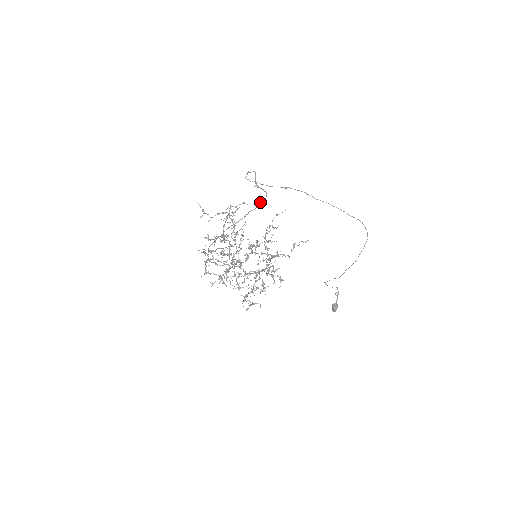
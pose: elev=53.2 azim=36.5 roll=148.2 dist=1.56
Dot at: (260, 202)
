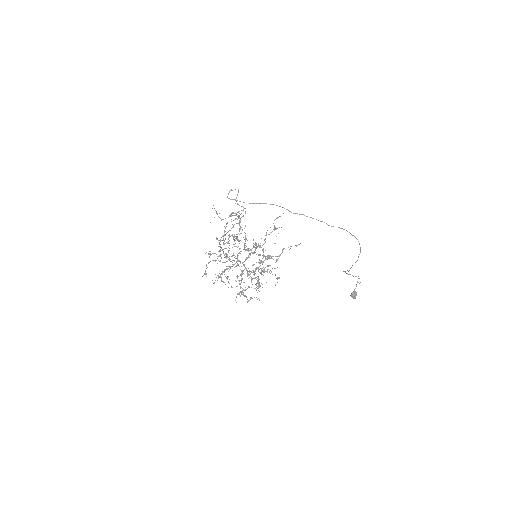
Dot at: (241, 217)
